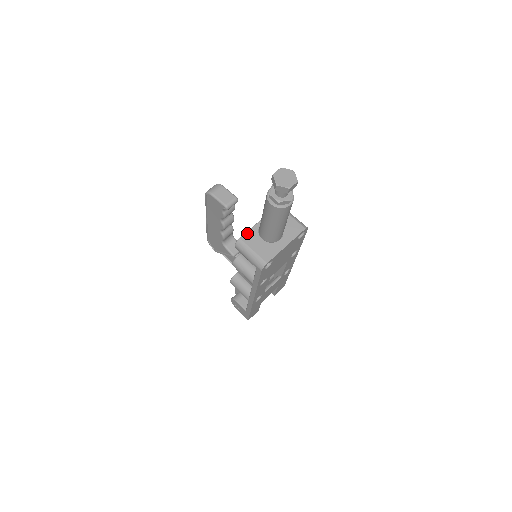
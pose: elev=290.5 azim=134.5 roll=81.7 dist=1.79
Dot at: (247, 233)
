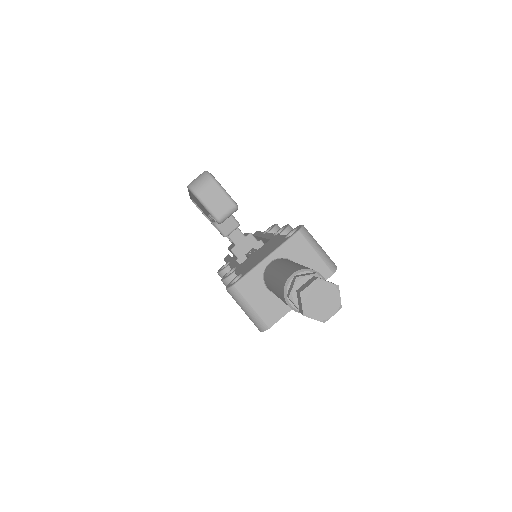
Dot at: (246, 277)
